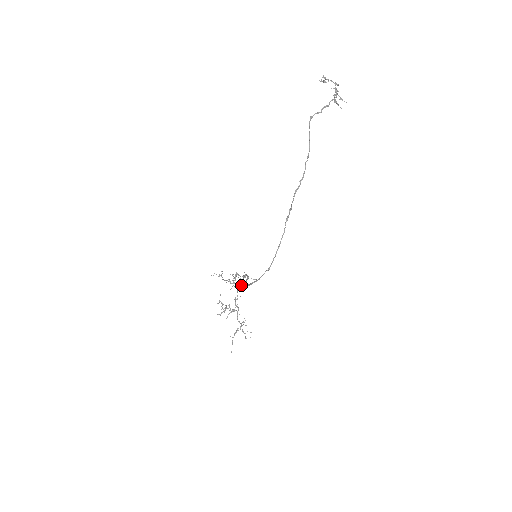
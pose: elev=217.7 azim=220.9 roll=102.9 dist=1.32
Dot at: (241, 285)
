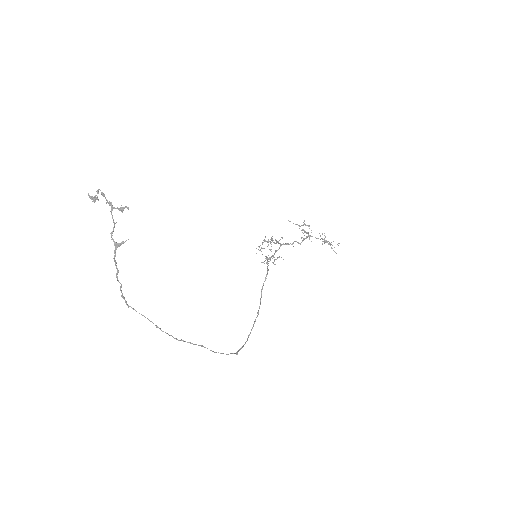
Dot at: occluded
